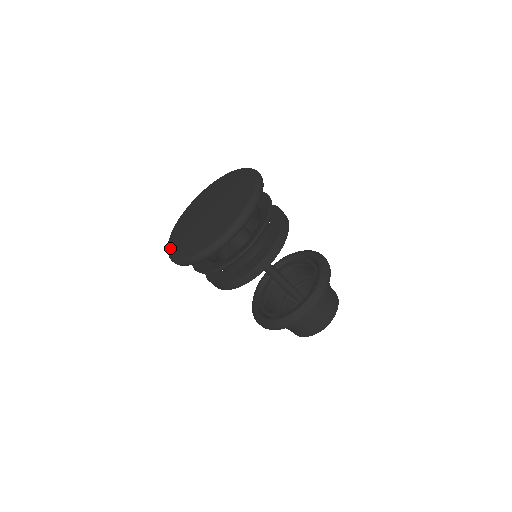
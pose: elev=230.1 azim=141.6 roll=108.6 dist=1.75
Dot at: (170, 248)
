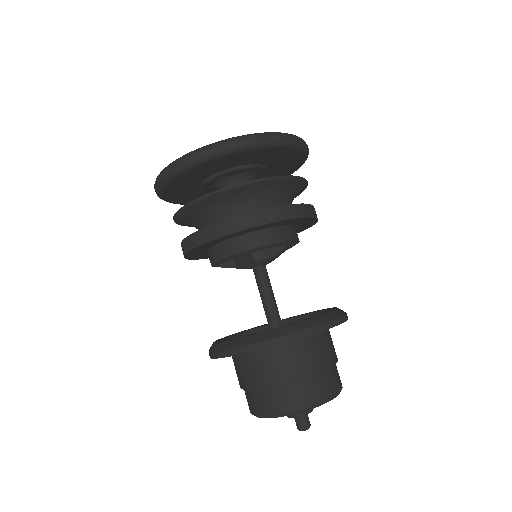
Dot at: occluded
